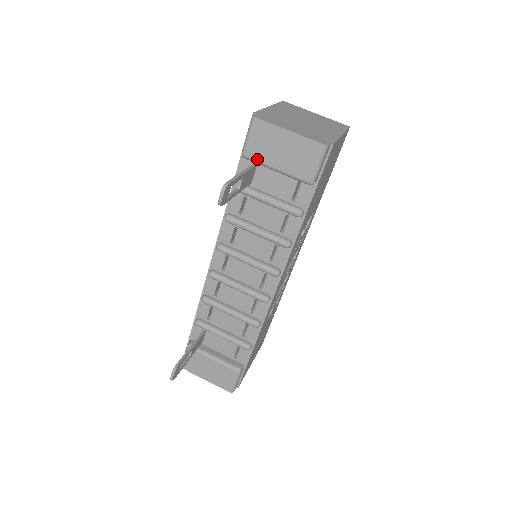
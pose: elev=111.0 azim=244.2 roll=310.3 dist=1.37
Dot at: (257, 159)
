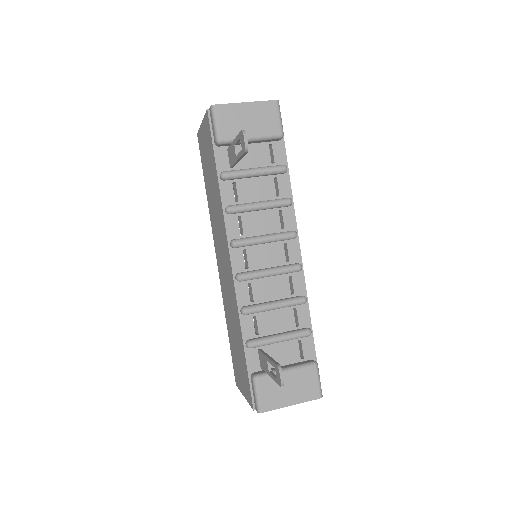
Dot at: (232, 137)
